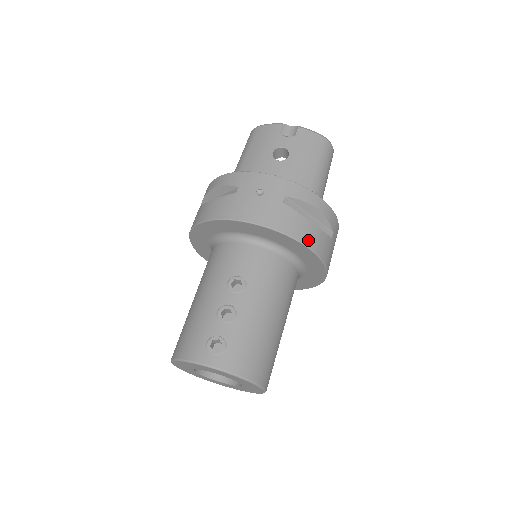
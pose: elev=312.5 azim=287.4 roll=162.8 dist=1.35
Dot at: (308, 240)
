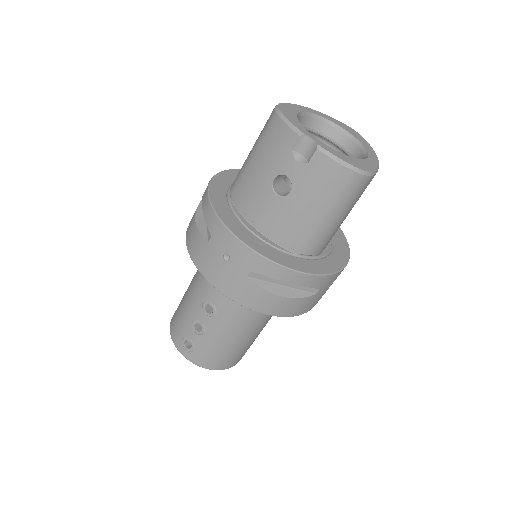
Dot at: (272, 310)
